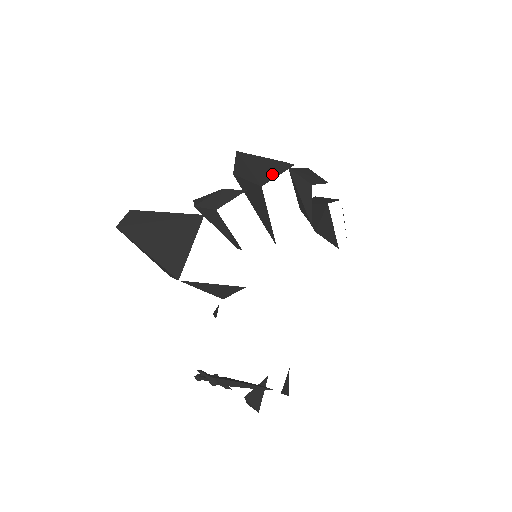
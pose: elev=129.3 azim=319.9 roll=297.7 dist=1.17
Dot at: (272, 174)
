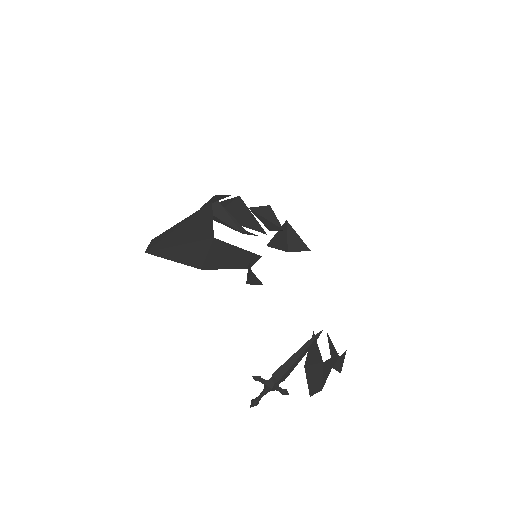
Dot at: occluded
